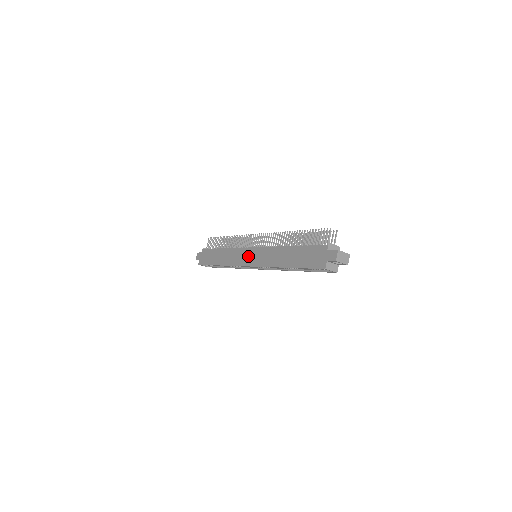
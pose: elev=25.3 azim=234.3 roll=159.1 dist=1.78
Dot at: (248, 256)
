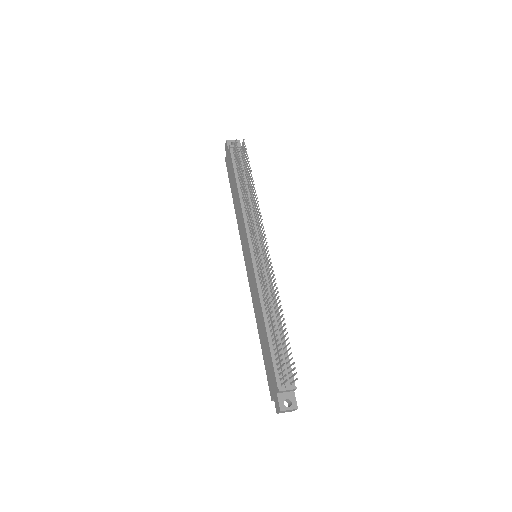
Dot at: (246, 254)
